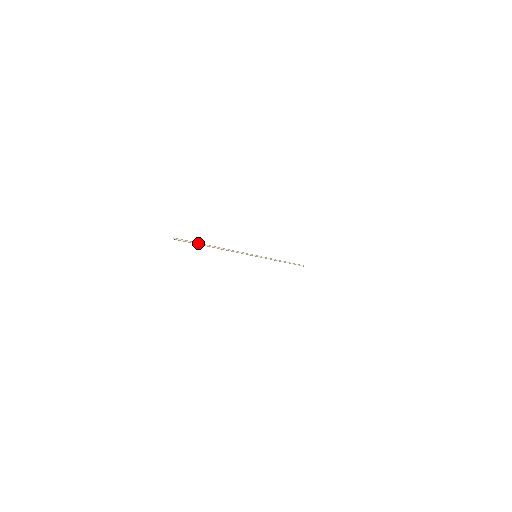
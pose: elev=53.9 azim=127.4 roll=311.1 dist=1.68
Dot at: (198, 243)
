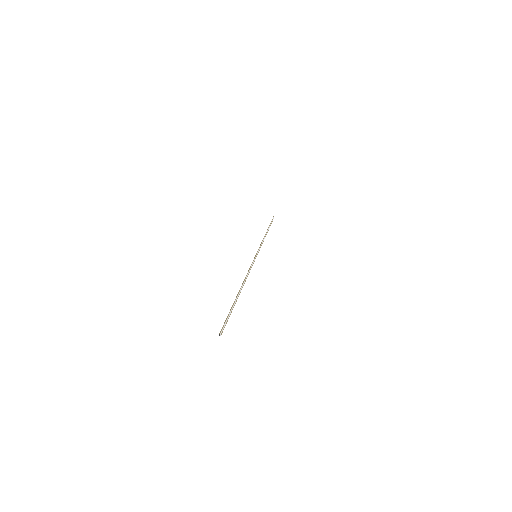
Dot at: (231, 309)
